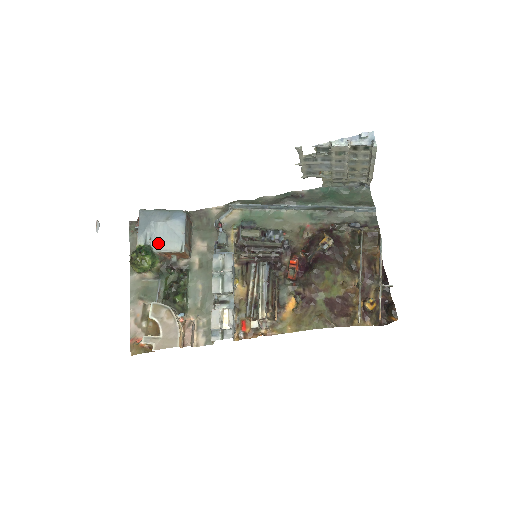
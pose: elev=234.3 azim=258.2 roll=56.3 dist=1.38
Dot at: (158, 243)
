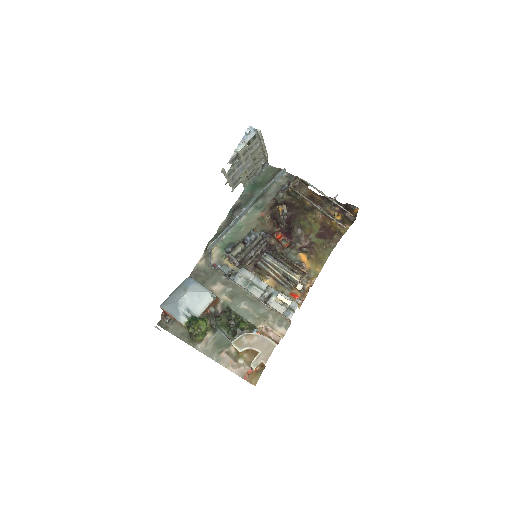
Dot at: (195, 309)
